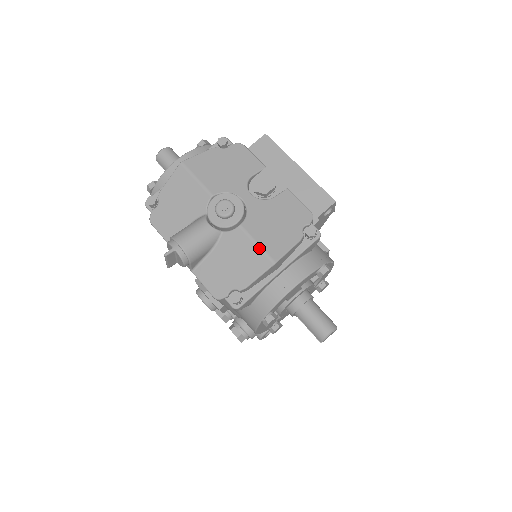
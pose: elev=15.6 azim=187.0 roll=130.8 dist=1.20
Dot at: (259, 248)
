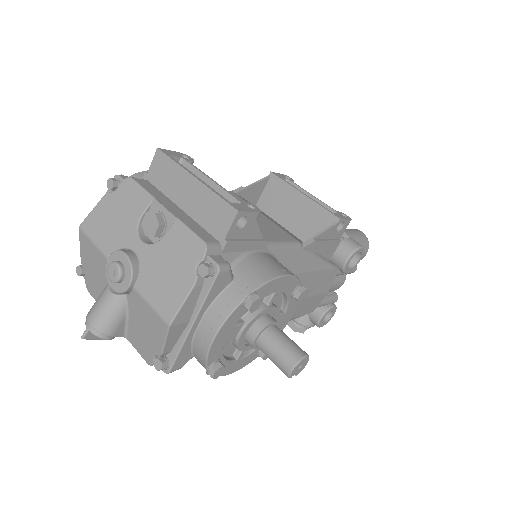
Dot at: (153, 310)
